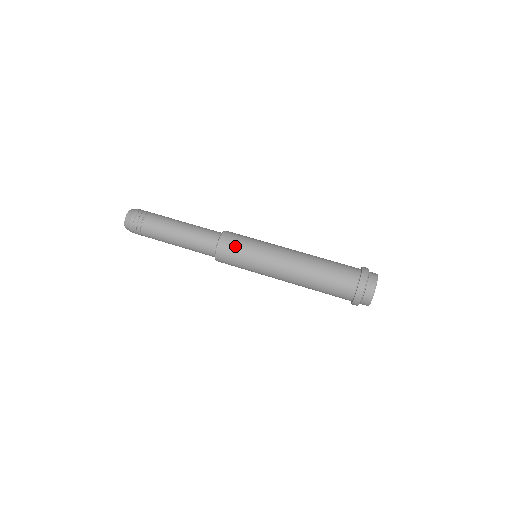
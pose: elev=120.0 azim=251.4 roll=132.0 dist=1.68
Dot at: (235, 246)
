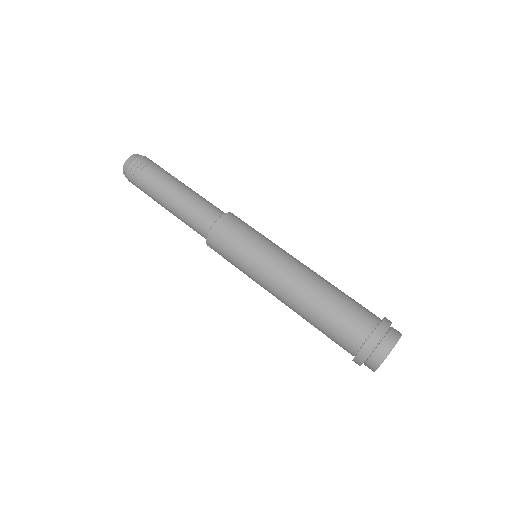
Dot at: (234, 231)
